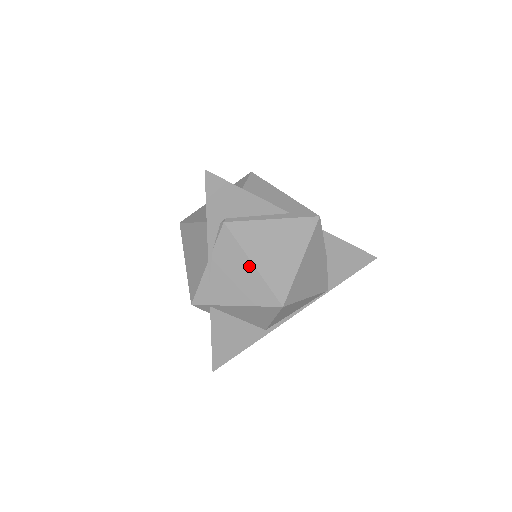
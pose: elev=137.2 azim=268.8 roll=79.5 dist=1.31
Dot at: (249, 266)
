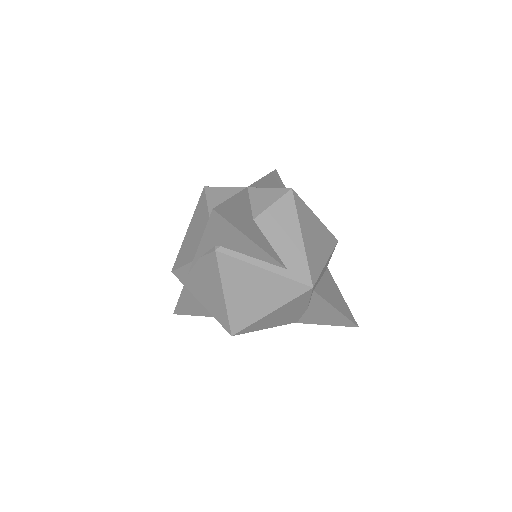
Dot at: (220, 293)
